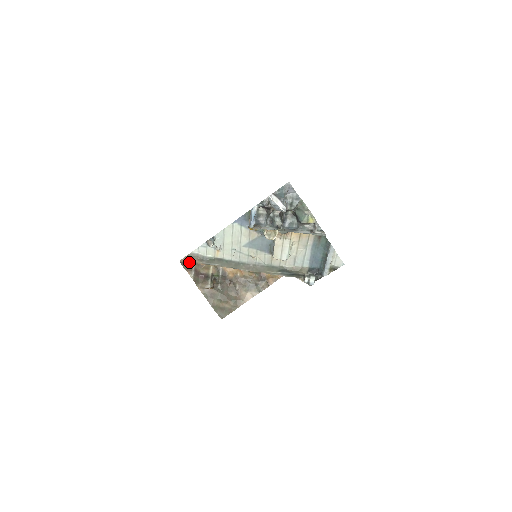
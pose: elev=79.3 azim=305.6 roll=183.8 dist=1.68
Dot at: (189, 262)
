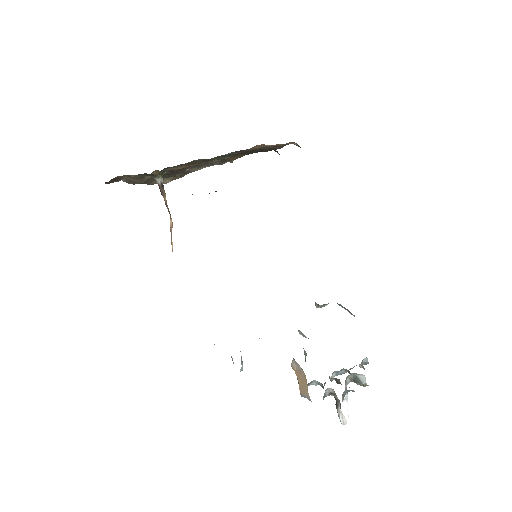
Dot at: occluded
